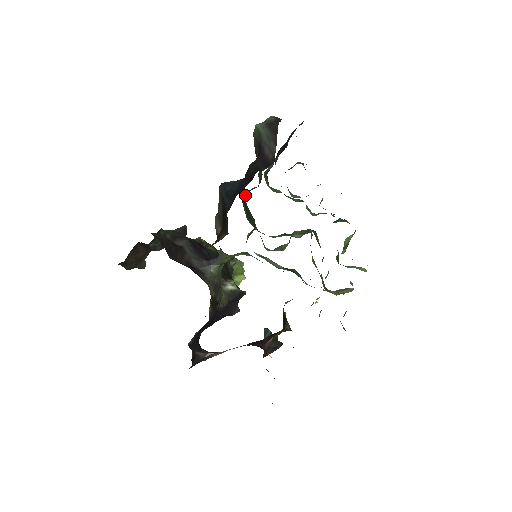
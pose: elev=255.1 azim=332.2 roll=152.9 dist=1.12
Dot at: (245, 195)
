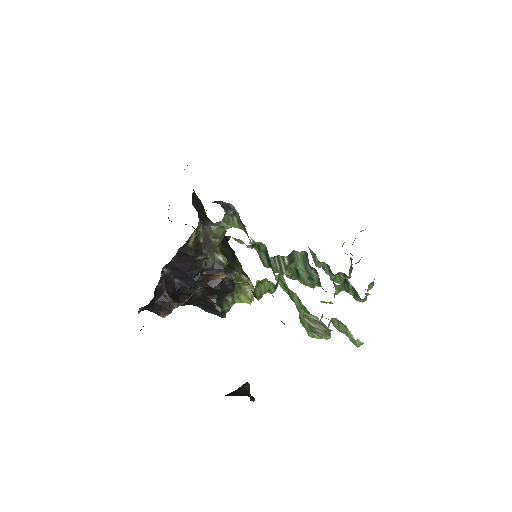
Dot at: occluded
